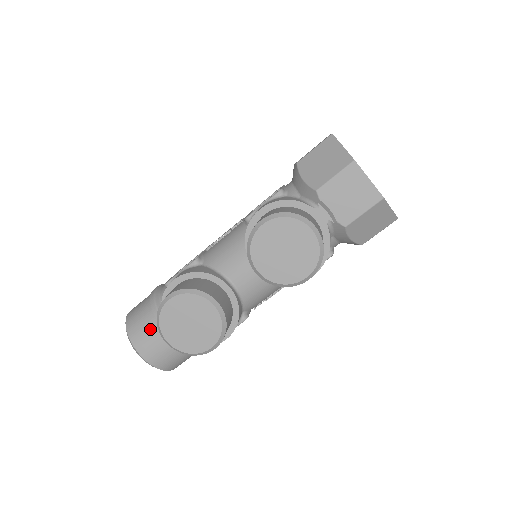
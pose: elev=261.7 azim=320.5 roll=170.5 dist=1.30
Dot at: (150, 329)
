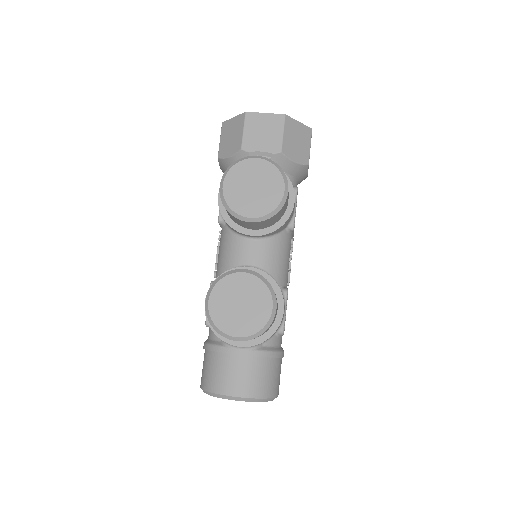
Dot at: (223, 366)
